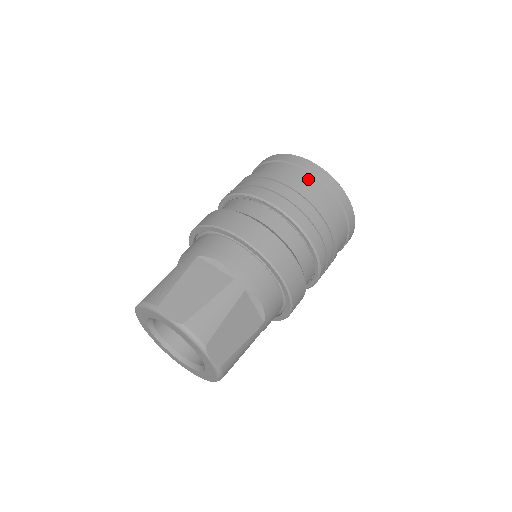
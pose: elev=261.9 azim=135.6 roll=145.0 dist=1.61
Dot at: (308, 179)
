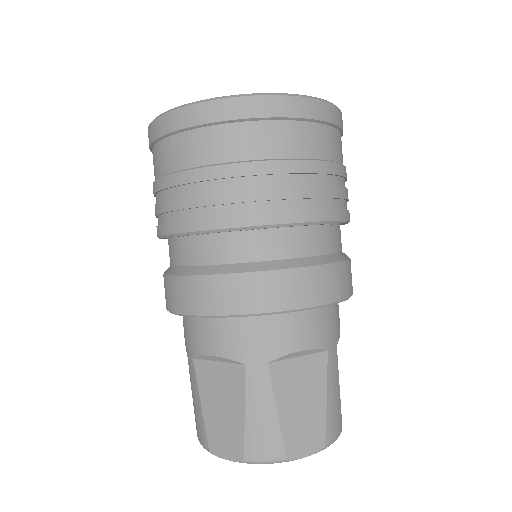
Dot at: (201, 142)
